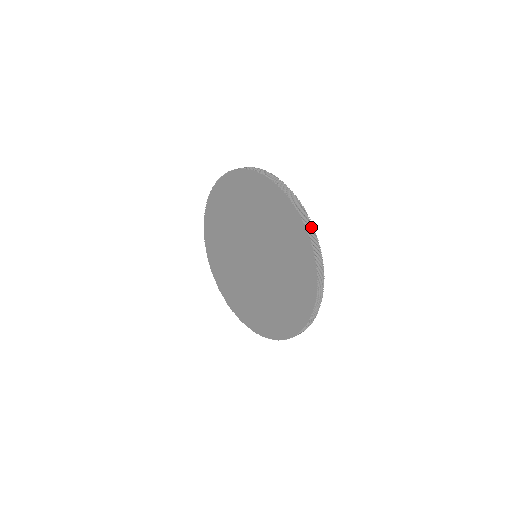
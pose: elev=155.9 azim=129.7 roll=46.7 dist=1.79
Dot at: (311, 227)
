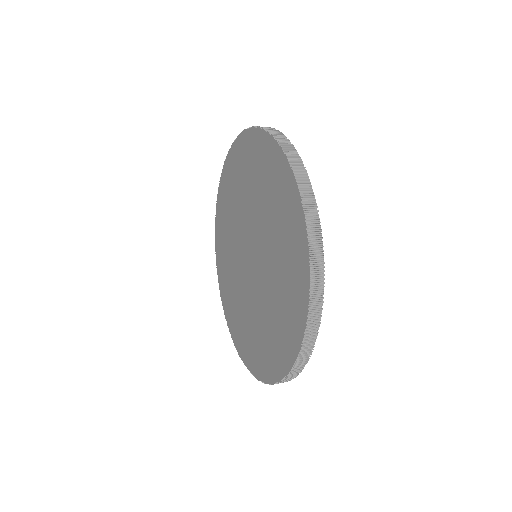
Dot at: (312, 204)
